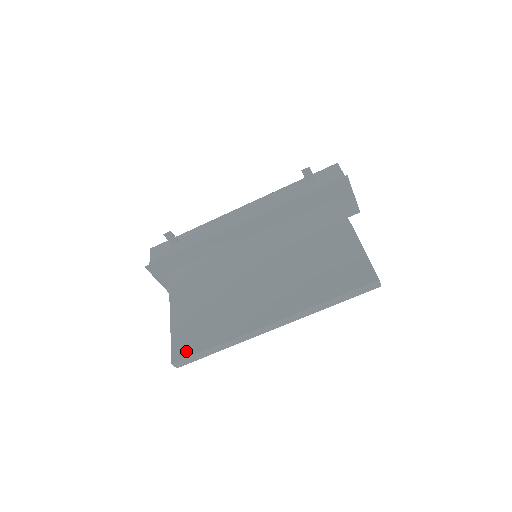
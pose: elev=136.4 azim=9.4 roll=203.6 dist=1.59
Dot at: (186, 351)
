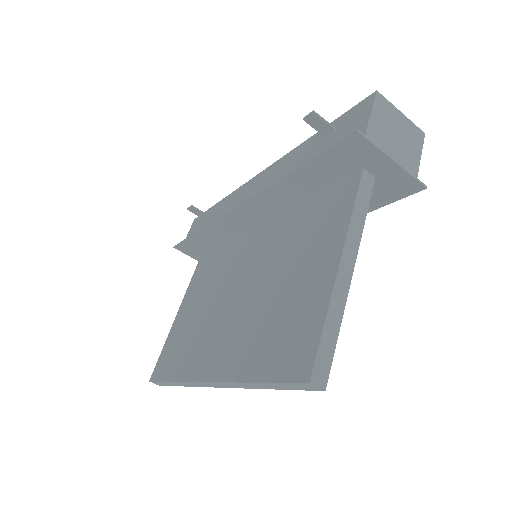
Dot at: (159, 372)
